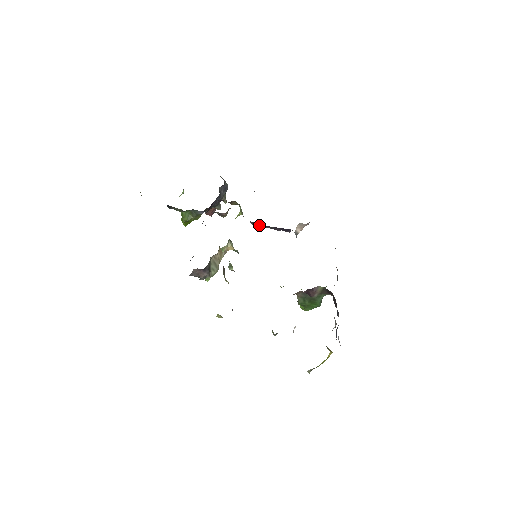
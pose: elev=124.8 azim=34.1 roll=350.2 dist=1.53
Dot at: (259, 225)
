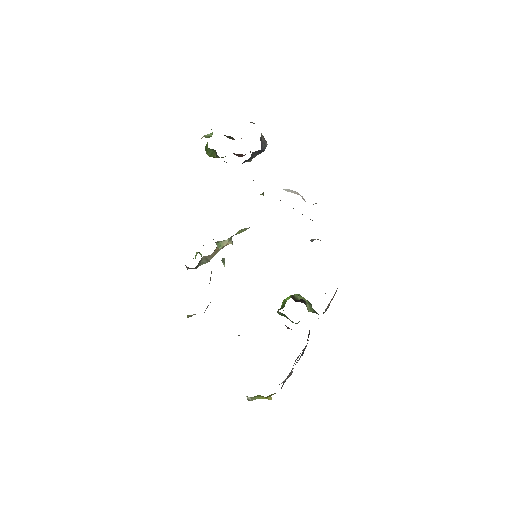
Dot at: occluded
